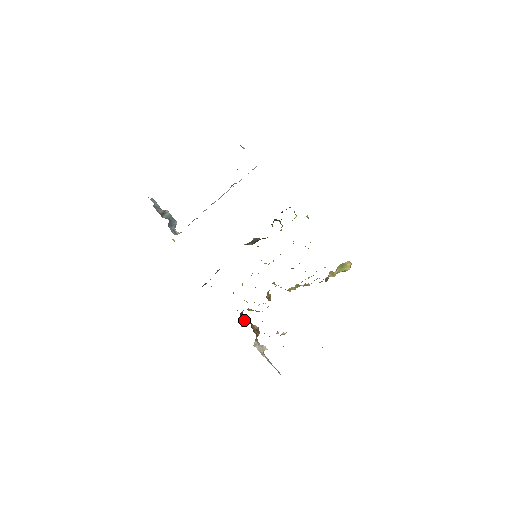
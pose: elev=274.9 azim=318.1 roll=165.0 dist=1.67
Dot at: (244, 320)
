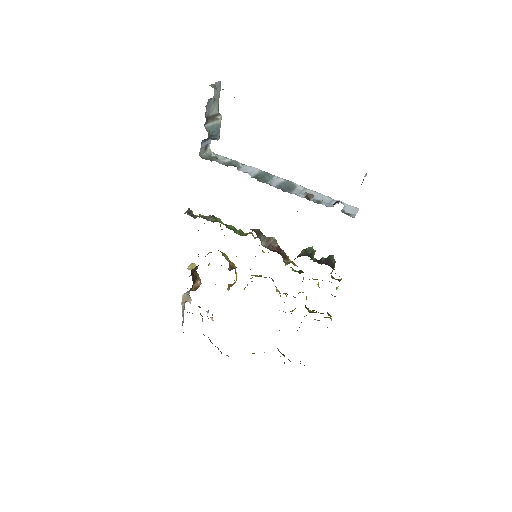
Dot at: (193, 274)
